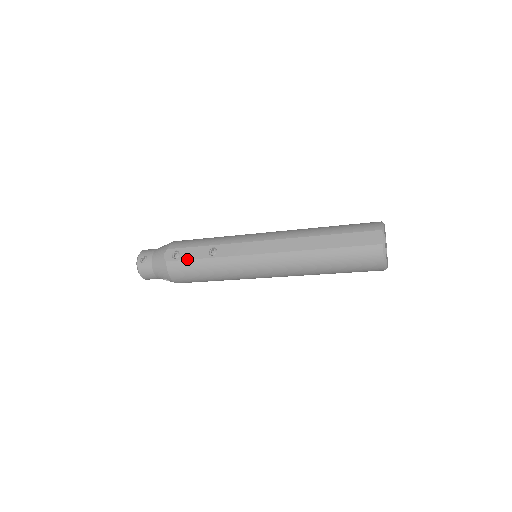
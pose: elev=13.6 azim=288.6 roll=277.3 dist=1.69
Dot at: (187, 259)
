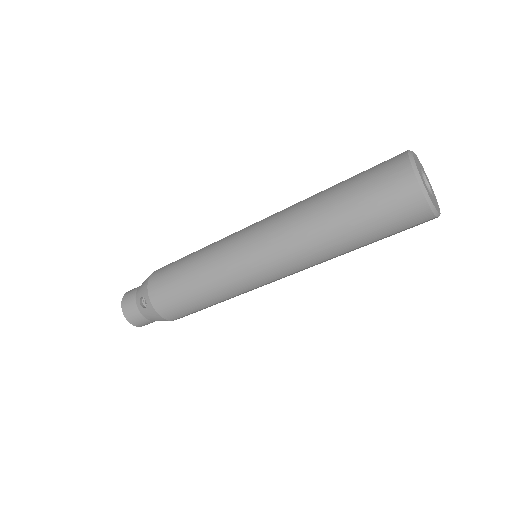
Dot at: (176, 261)
